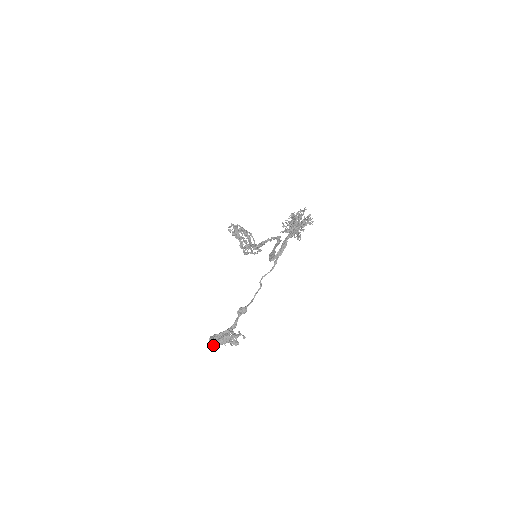
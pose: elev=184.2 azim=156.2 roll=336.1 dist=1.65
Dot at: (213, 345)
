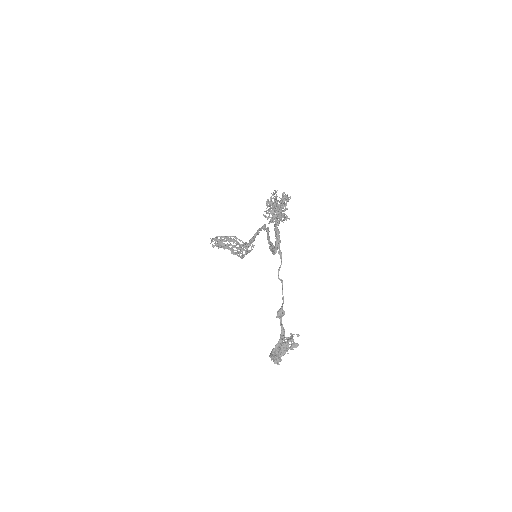
Dot at: (277, 361)
